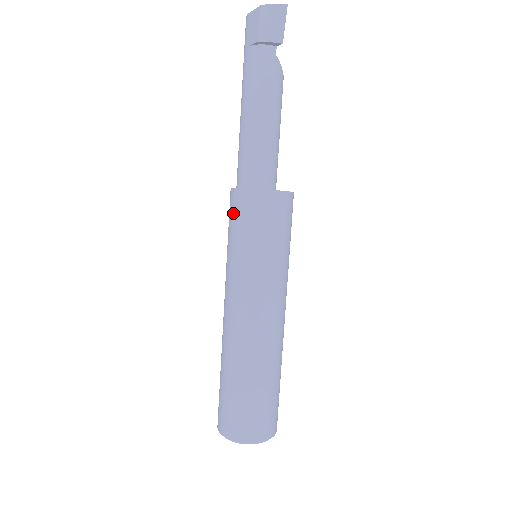
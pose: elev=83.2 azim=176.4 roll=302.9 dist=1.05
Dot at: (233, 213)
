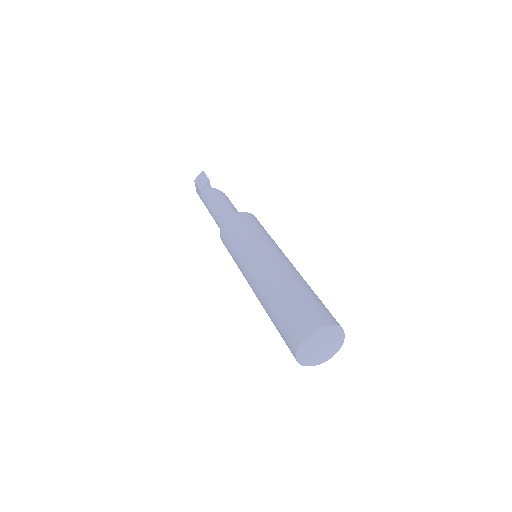
Dot at: (225, 245)
